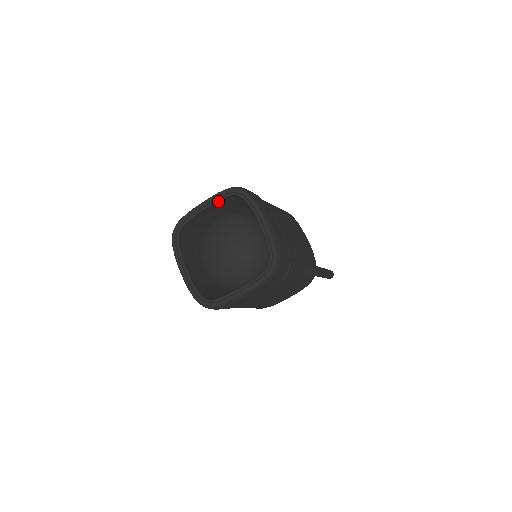
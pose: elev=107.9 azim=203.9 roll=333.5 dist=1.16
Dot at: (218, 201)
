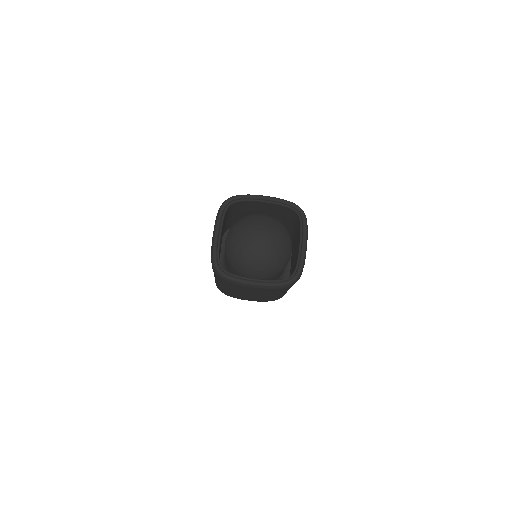
Dot at: (223, 221)
